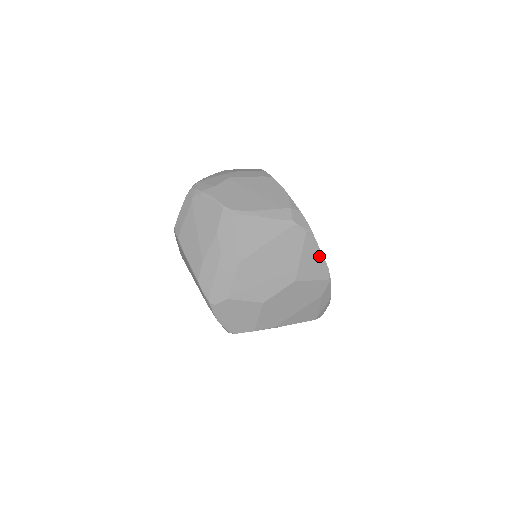
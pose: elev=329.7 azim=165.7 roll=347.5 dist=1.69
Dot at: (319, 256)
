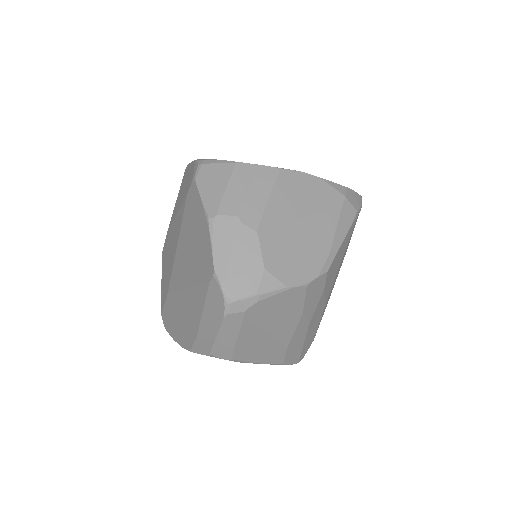
Dot at: occluded
